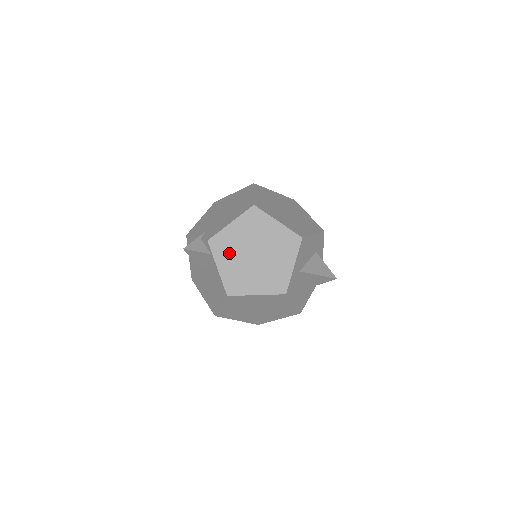
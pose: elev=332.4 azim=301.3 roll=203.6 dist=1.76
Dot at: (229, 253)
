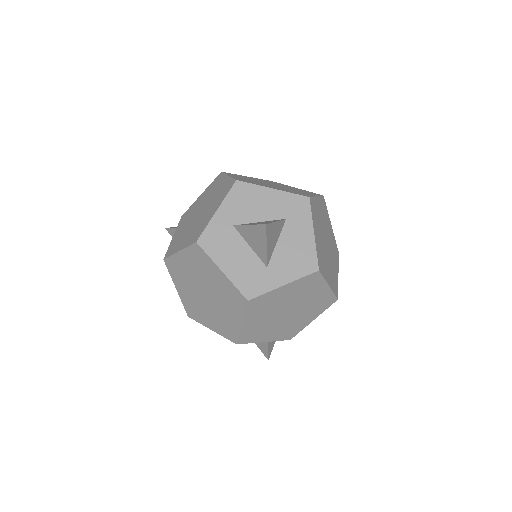
Dot at: (186, 220)
